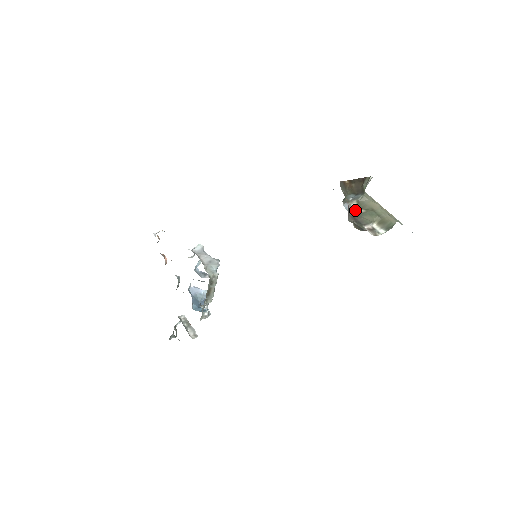
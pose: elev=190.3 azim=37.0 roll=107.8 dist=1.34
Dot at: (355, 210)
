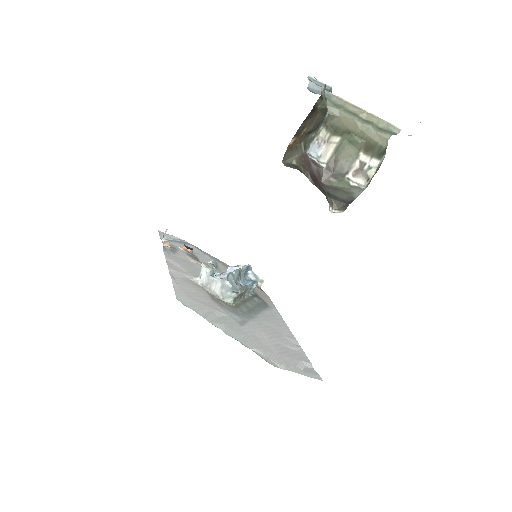
Dot at: (327, 144)
